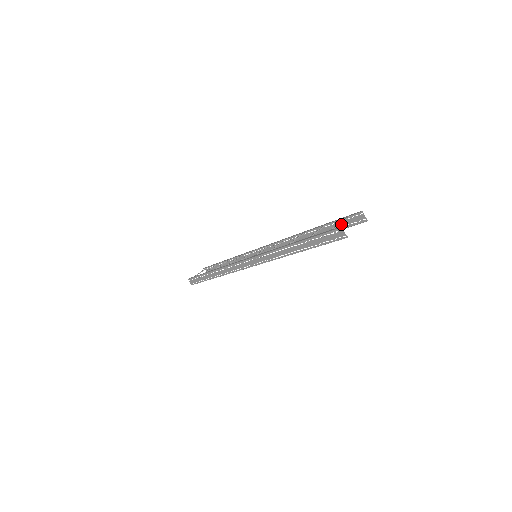
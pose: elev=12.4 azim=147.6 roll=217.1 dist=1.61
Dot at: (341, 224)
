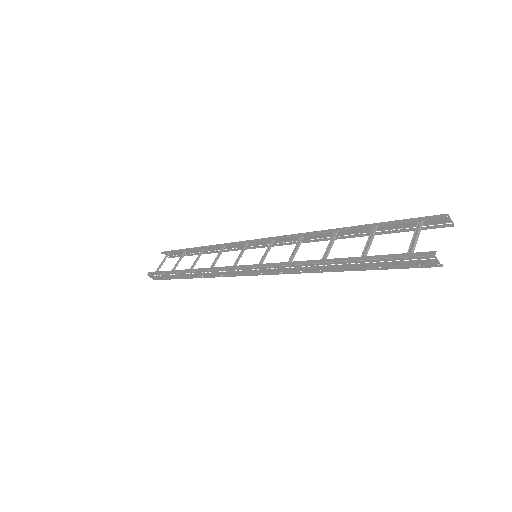
Dot at: (404, 225)
